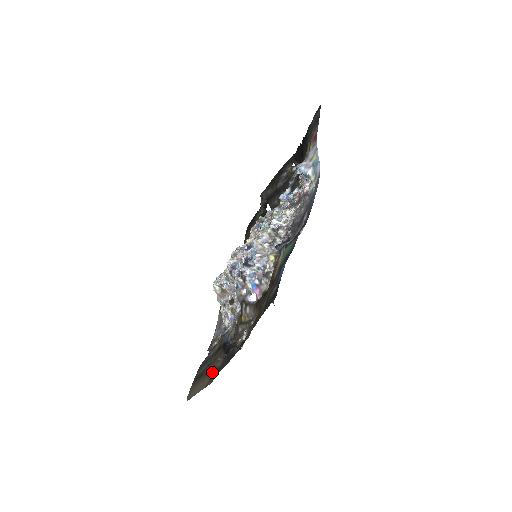
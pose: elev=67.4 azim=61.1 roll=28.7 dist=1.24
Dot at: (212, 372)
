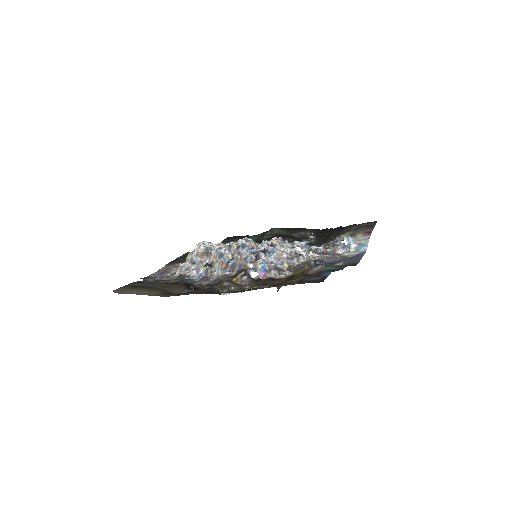
Dot at: (165, 291)
